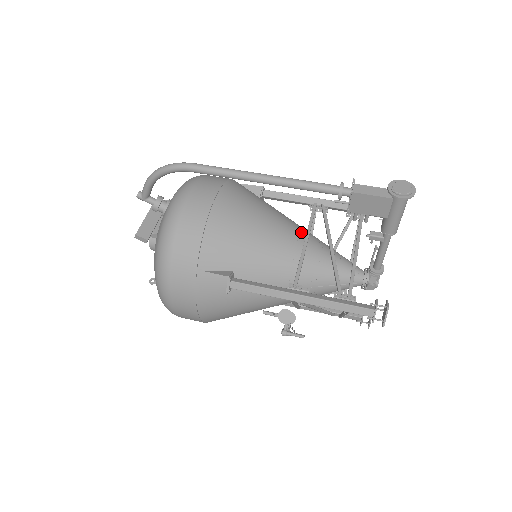
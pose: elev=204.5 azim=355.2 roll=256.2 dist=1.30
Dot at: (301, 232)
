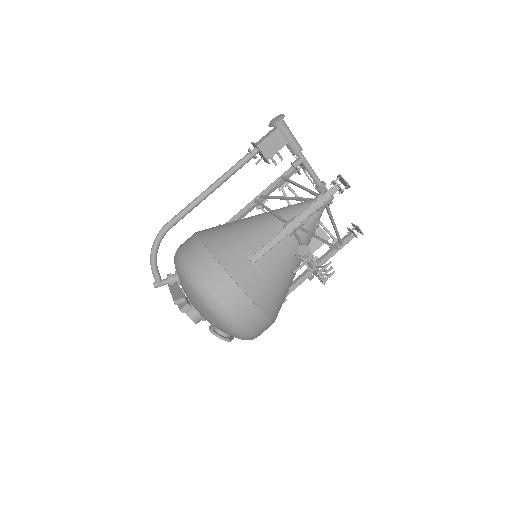
Dot at: (263, 213)
